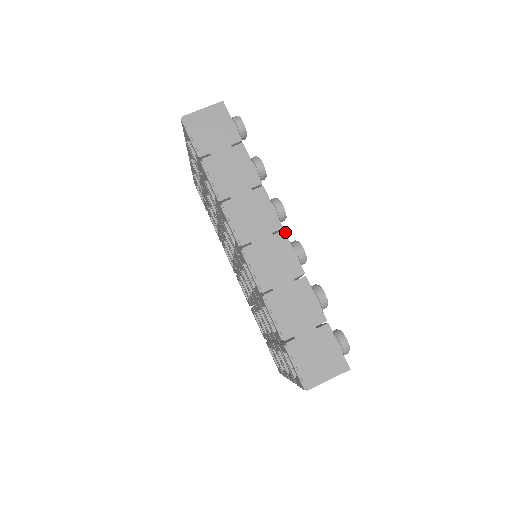
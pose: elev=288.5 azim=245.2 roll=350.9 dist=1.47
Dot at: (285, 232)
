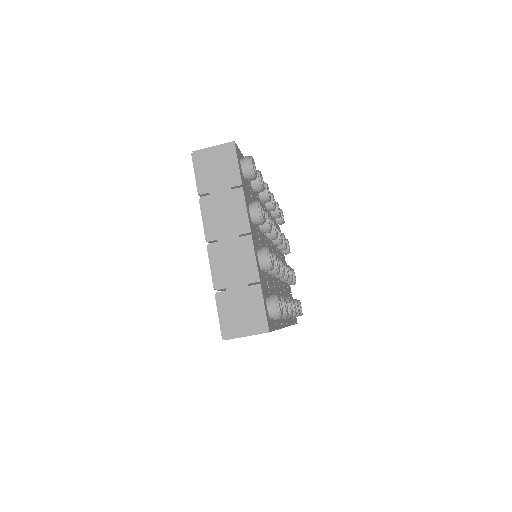
Dot at: occluded
